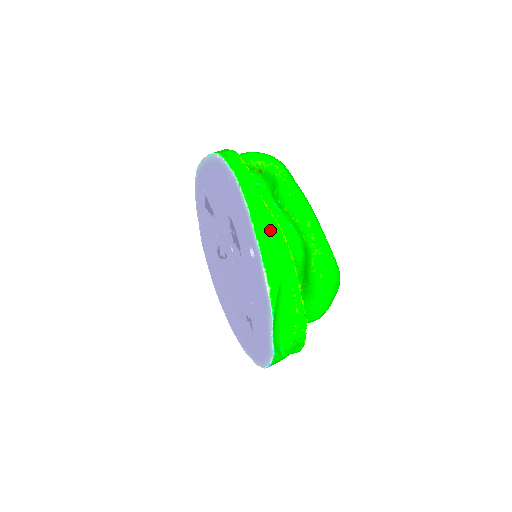
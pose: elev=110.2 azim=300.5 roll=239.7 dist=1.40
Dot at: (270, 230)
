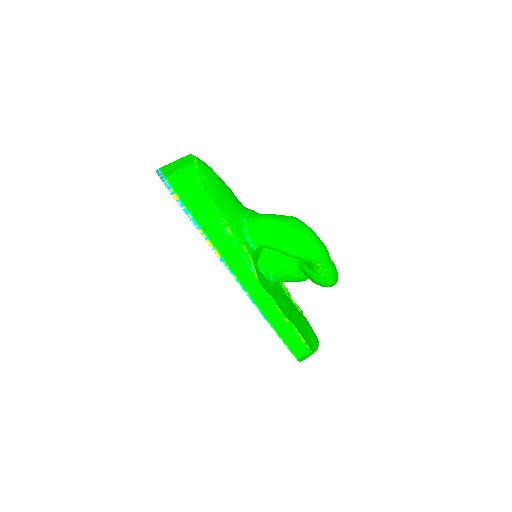
Dot at: occluded
